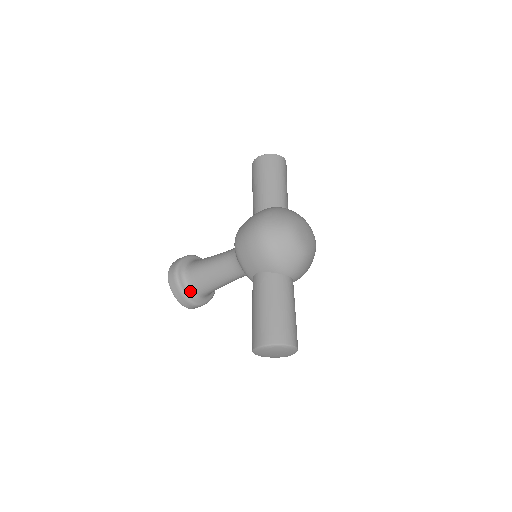
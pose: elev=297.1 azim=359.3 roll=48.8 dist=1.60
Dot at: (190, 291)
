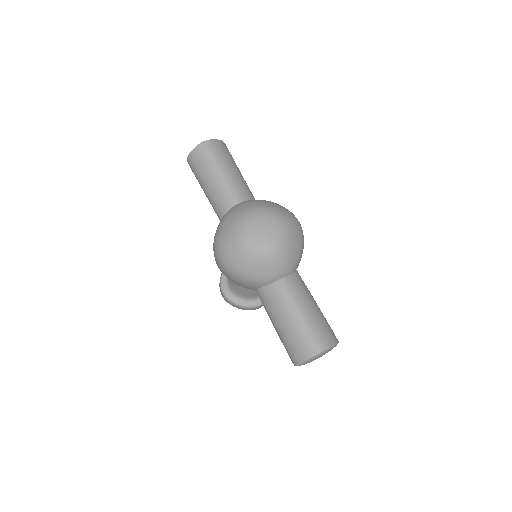
Dot at: (246, 300)
